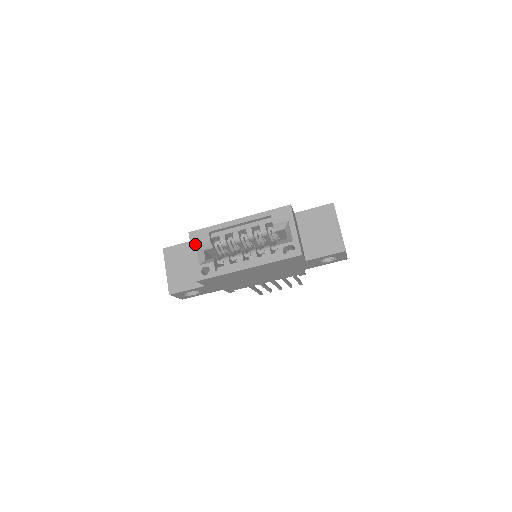
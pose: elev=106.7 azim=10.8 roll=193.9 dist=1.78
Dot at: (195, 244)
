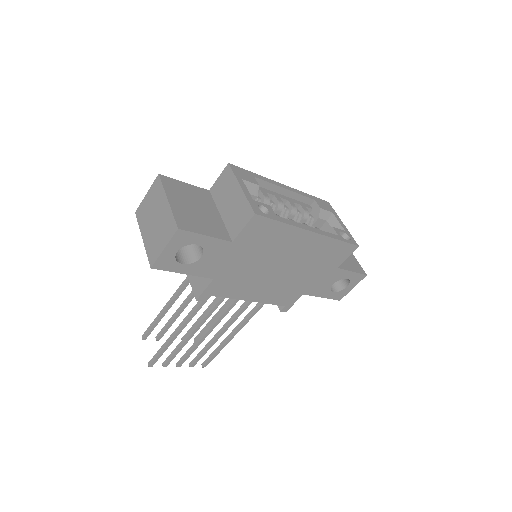
Dot at: (241, 177)
